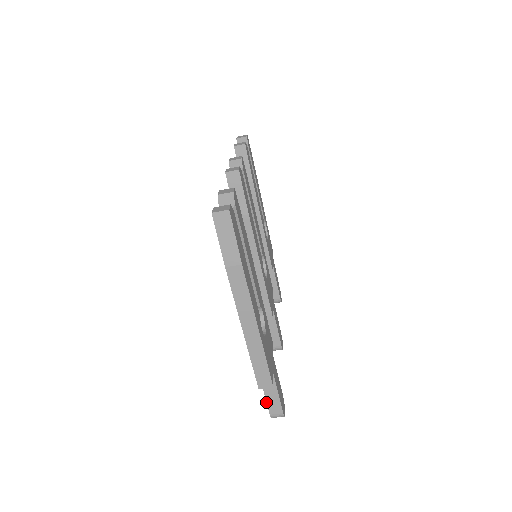
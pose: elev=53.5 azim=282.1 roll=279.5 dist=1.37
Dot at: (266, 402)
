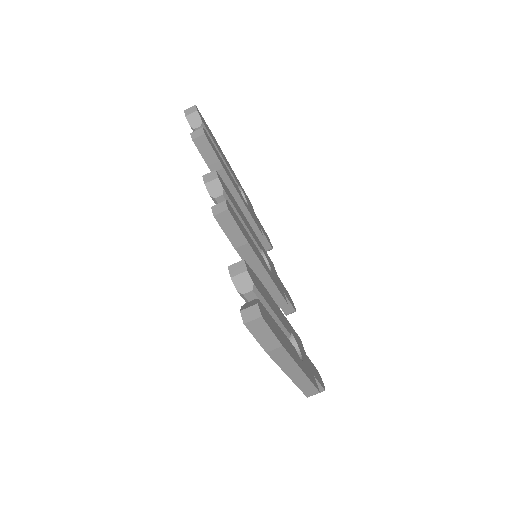
Dot at: occluded
